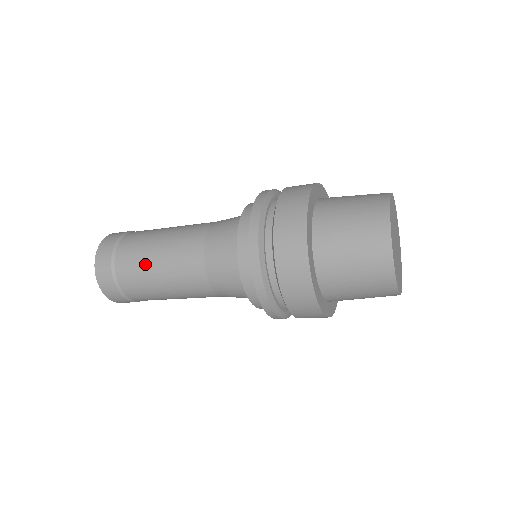
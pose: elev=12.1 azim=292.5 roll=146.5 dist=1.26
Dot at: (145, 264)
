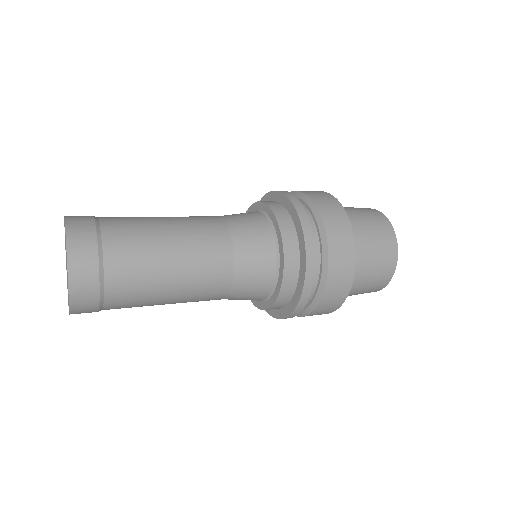
Dot at: (153, 244)
